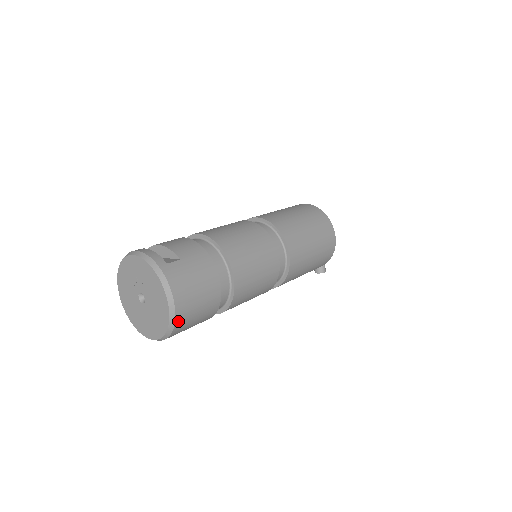
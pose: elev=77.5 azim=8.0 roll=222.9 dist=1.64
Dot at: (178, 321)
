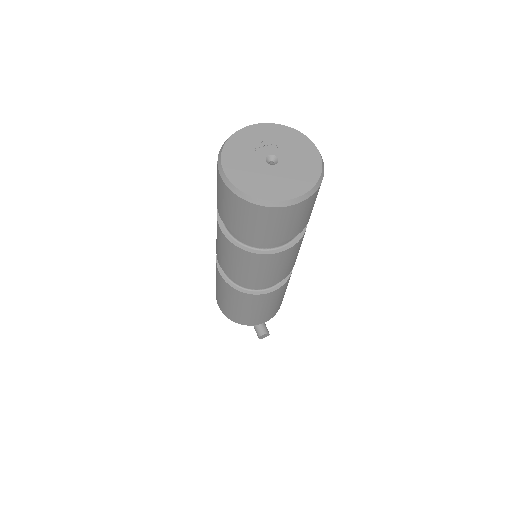
Dot at: occluded
